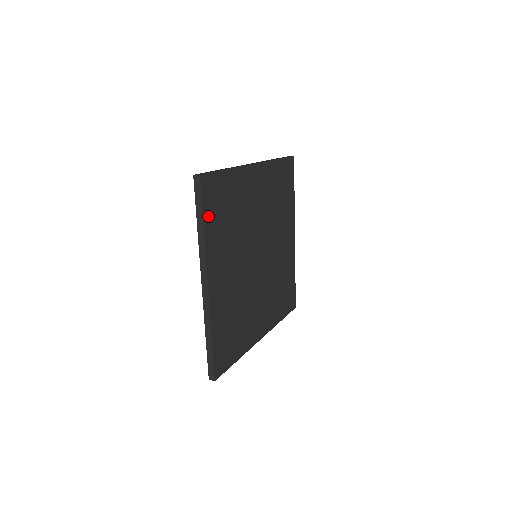
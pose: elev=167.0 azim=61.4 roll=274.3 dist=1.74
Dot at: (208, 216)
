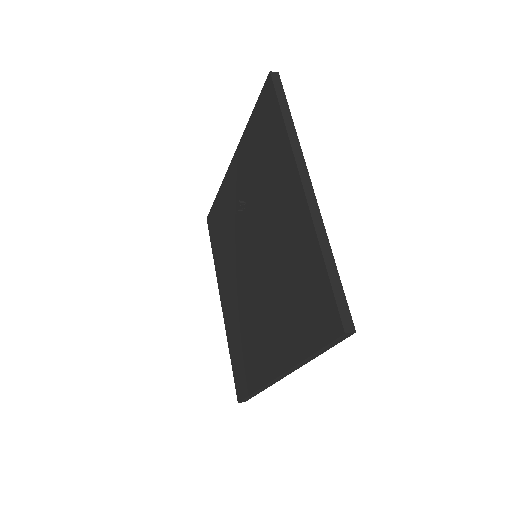
Dot at: occluded
